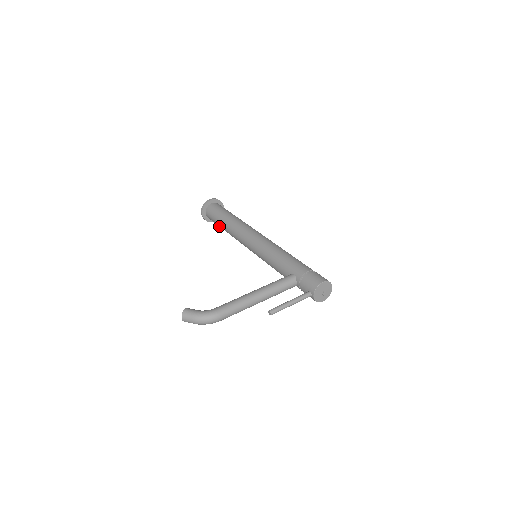
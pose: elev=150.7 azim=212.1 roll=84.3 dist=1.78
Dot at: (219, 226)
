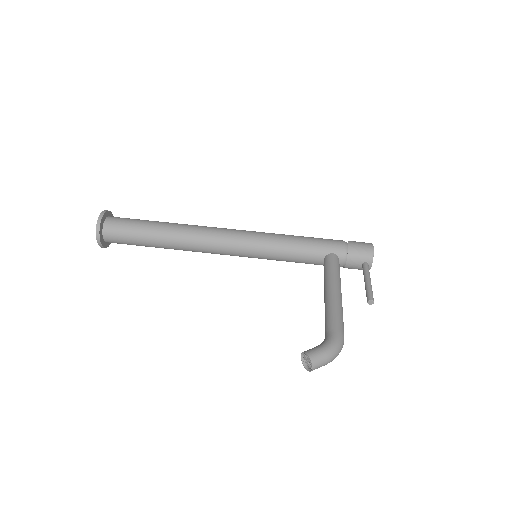
Dot at: (141, 245)
